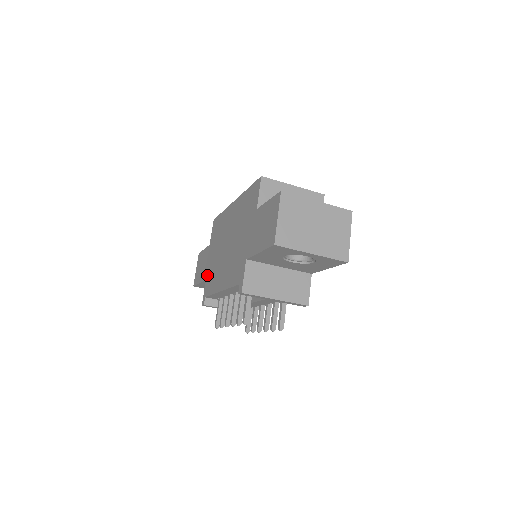
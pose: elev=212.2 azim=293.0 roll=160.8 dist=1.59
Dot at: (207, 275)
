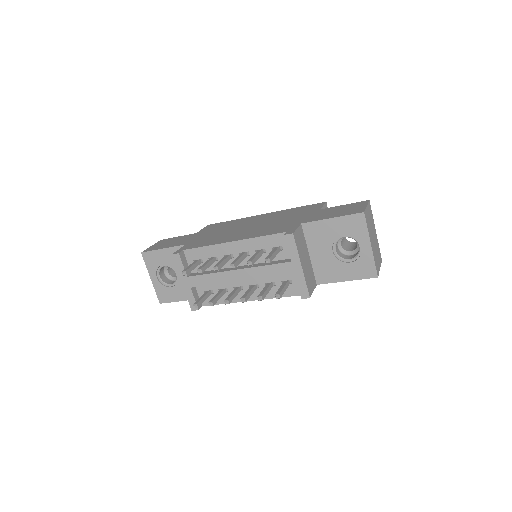
Dot at: (191, 242)
